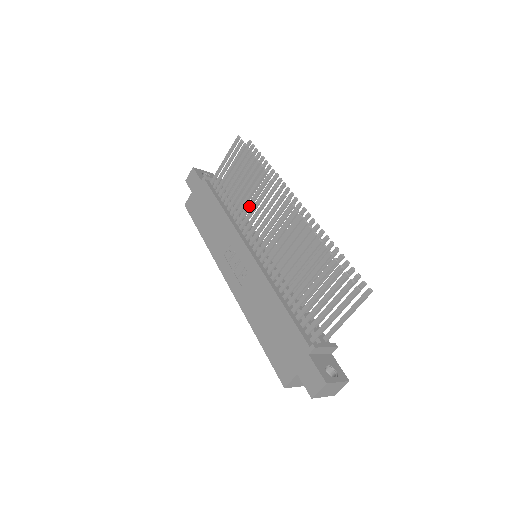
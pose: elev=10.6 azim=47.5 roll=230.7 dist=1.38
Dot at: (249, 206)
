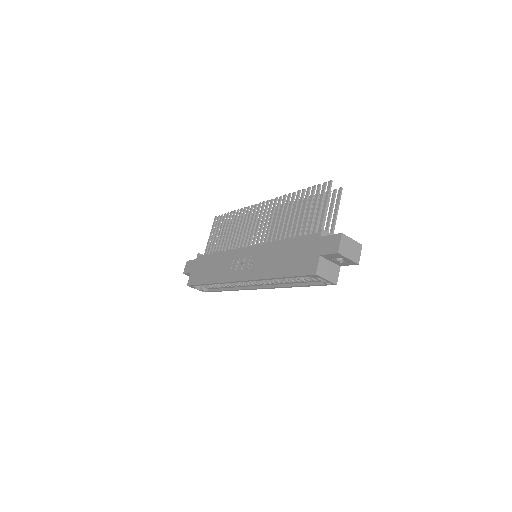
Dot at: (238, 234)
